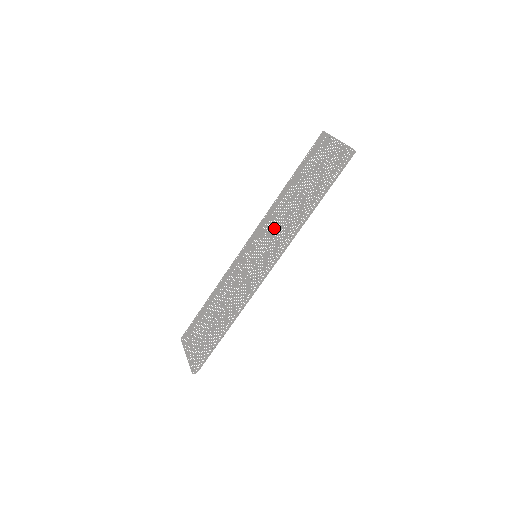
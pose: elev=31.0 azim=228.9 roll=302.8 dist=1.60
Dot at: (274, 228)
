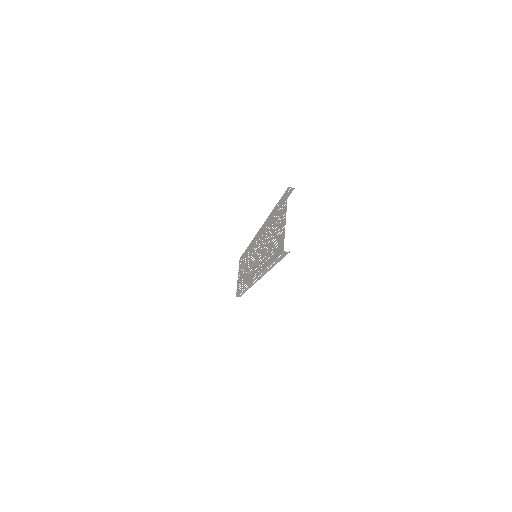
Dot at: occluded
